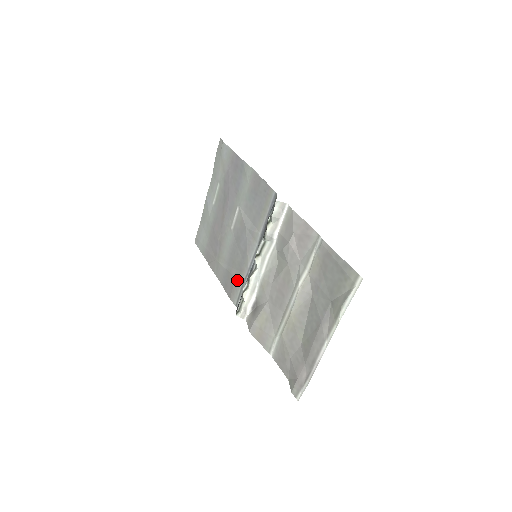
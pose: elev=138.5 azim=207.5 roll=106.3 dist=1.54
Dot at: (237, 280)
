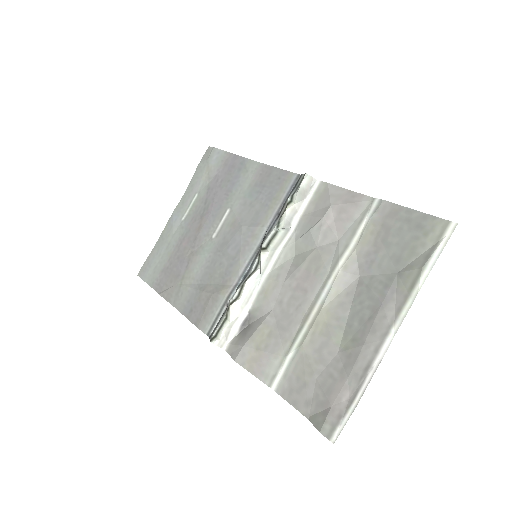
Dot at: (216, 296)
